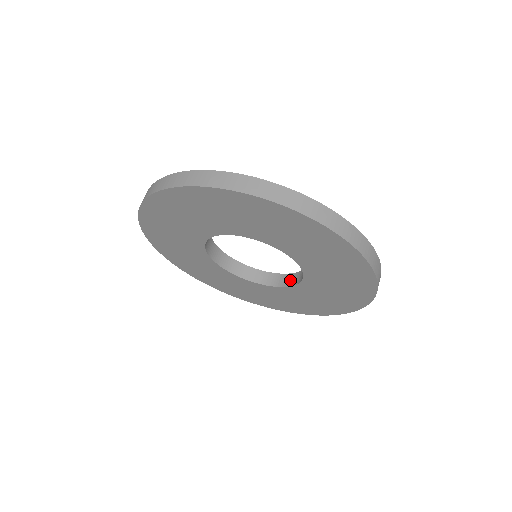
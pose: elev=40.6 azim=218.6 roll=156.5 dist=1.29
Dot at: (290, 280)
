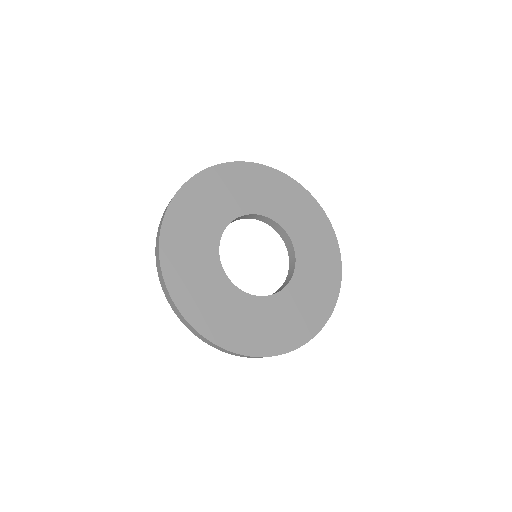
Dot at: (274, 293)
